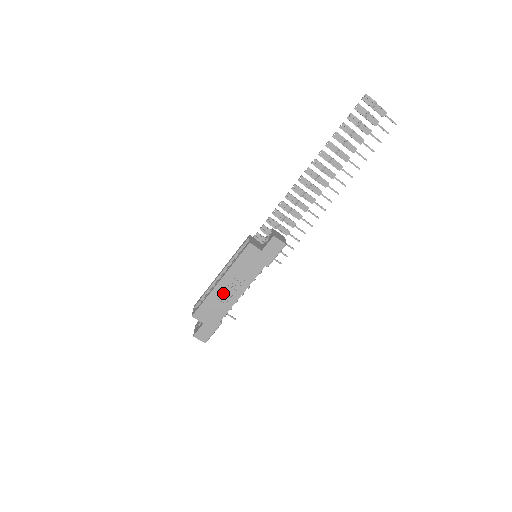
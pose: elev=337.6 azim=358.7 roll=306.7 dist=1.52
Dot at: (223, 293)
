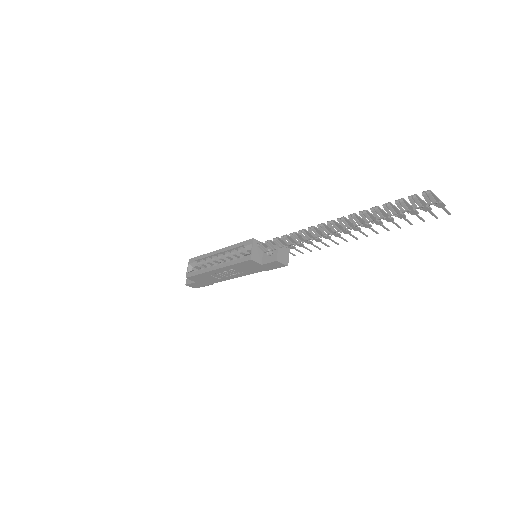
Dot at: (218, 274)
